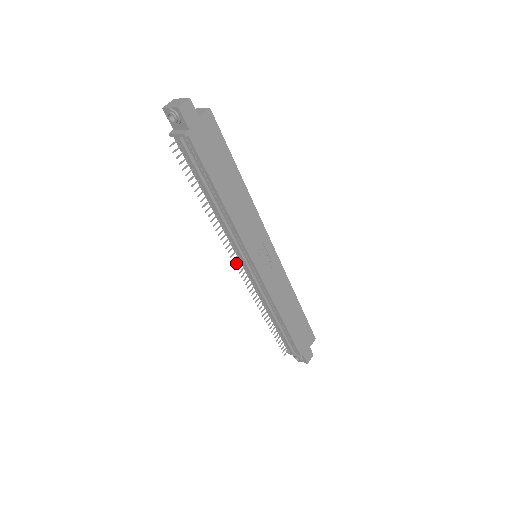
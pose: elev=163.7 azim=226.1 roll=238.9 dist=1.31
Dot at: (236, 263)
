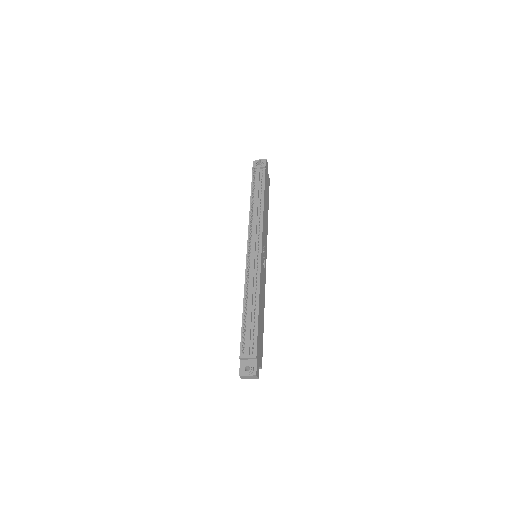
Dot at: (249, 242)
